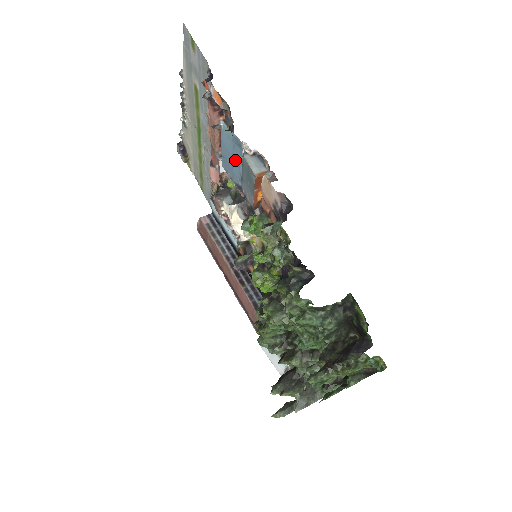
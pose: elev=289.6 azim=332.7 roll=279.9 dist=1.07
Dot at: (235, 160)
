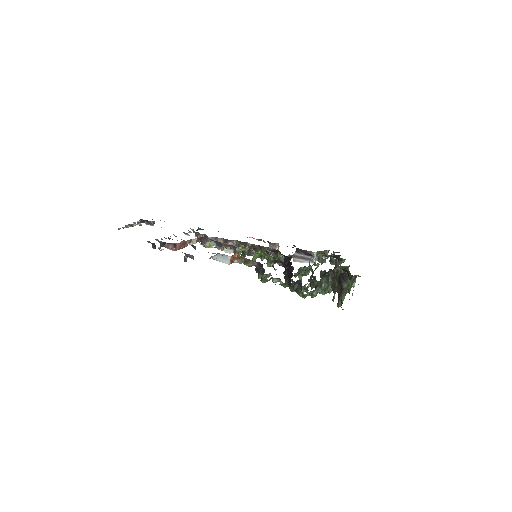
Dot at: occluded
